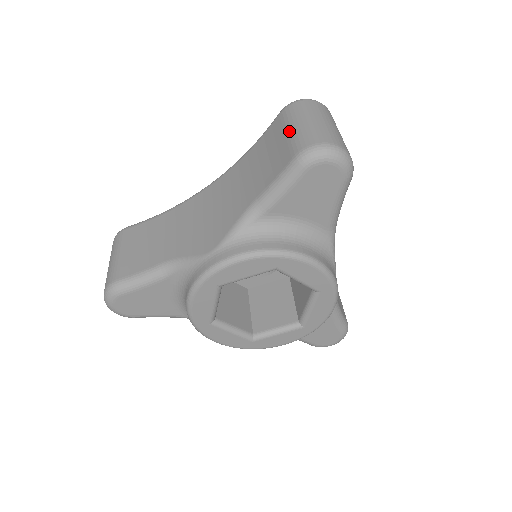
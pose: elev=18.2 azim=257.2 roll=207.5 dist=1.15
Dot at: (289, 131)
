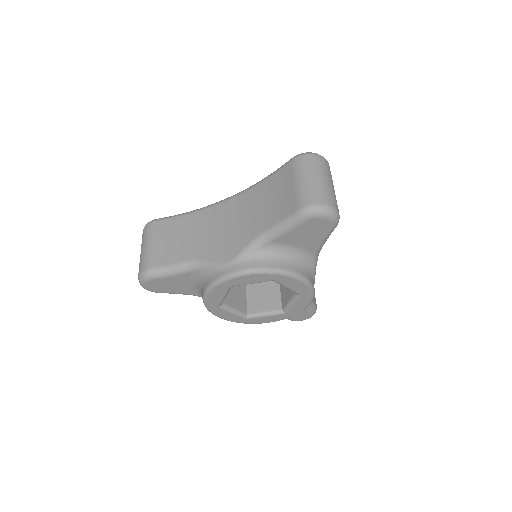
Dot at: (297, 183)
